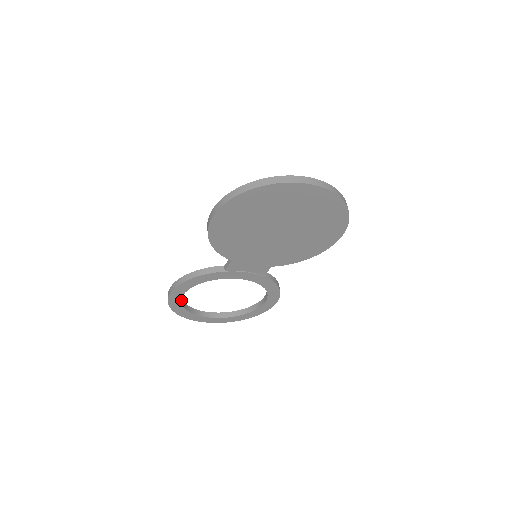
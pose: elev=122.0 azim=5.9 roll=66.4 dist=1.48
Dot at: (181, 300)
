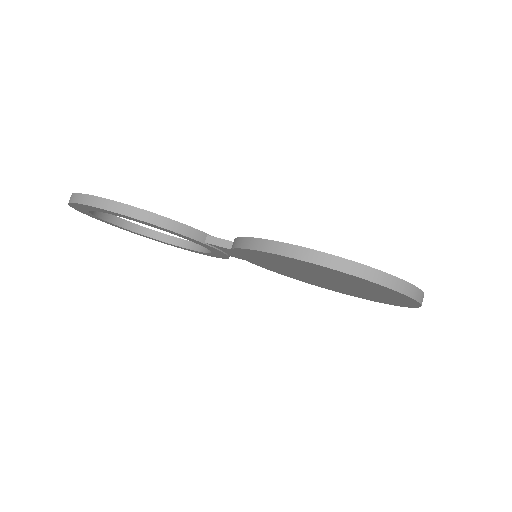
Dot at: occluded
